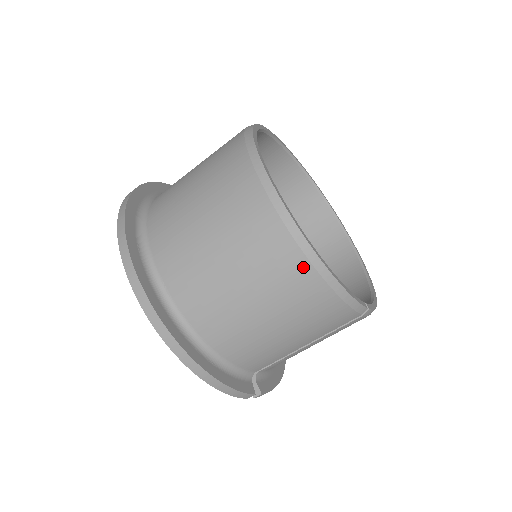
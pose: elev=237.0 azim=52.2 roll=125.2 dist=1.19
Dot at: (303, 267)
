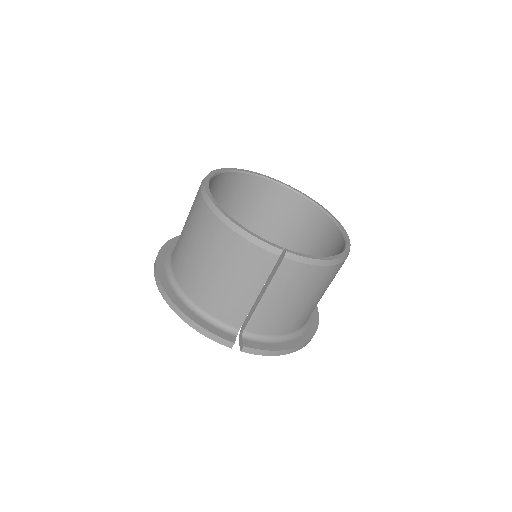
Dot at: (216, 222)
